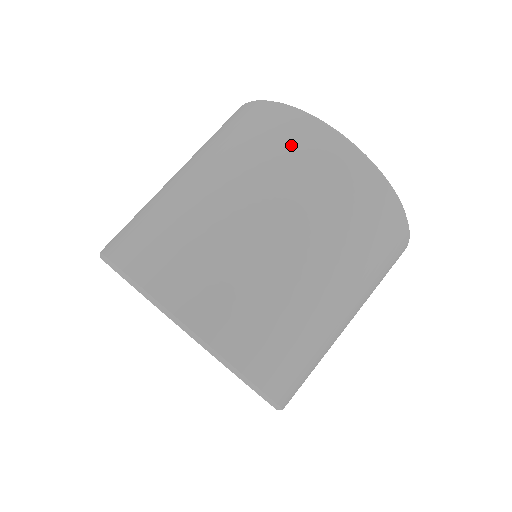
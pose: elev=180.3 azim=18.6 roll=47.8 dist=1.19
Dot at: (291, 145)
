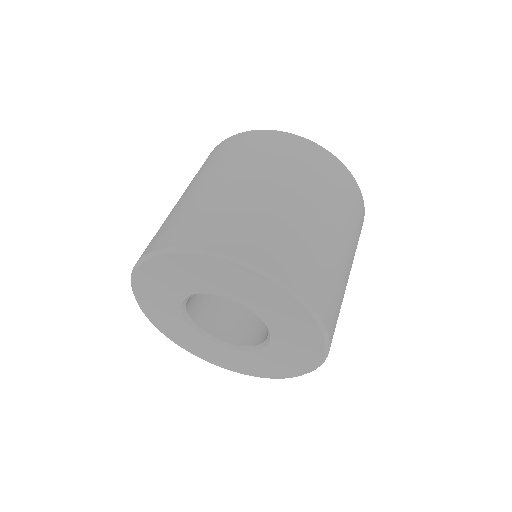
Dot at: (286, 150)
